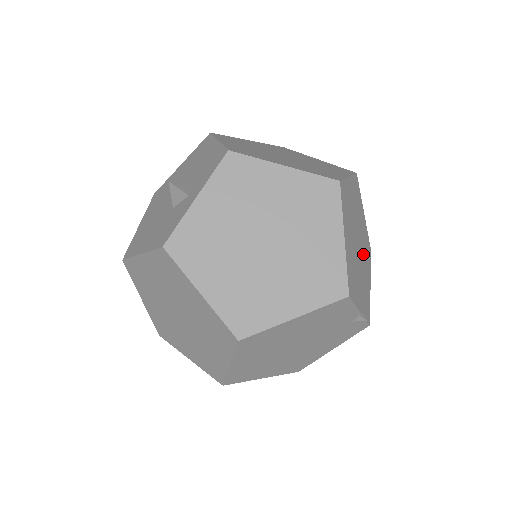
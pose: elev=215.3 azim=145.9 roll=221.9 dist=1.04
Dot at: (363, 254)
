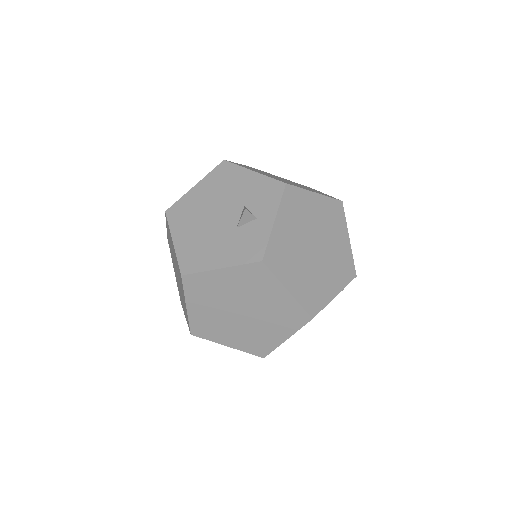
Dot at: occluded
